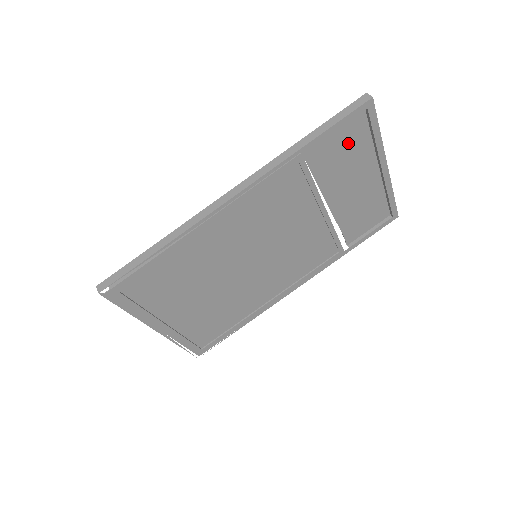
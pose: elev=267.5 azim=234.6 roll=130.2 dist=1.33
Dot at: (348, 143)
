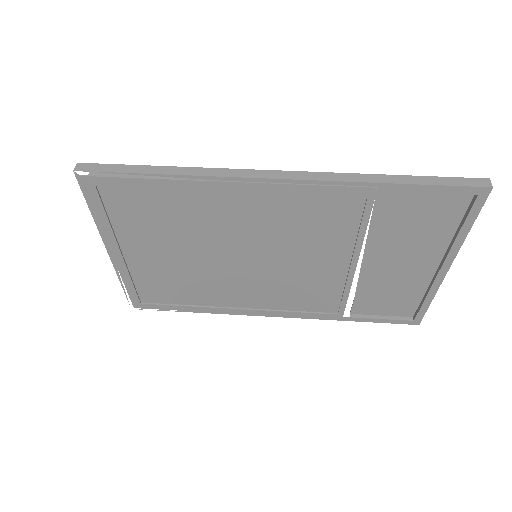
Dot at: (430, 215)
